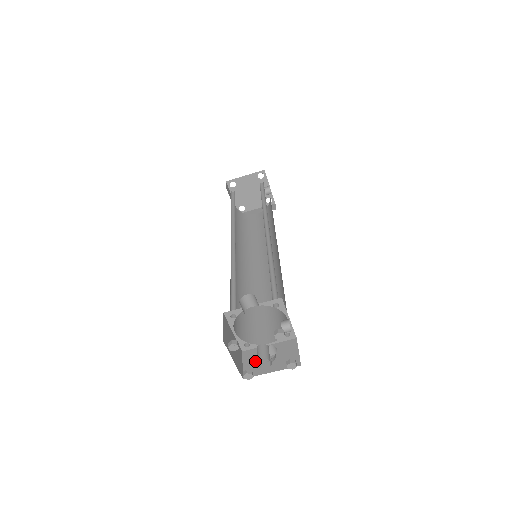
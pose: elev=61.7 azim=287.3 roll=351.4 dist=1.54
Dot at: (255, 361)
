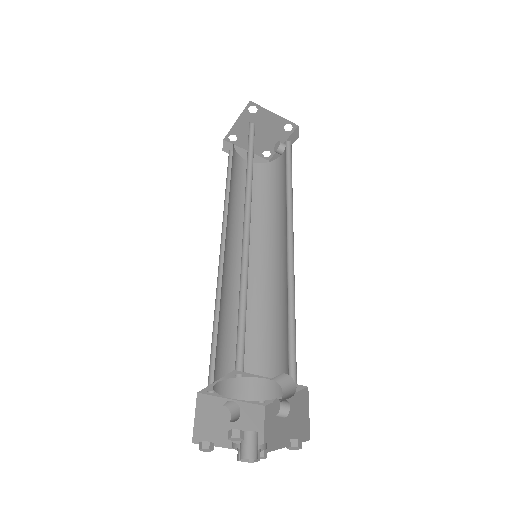
Dot at: (232, 444)
